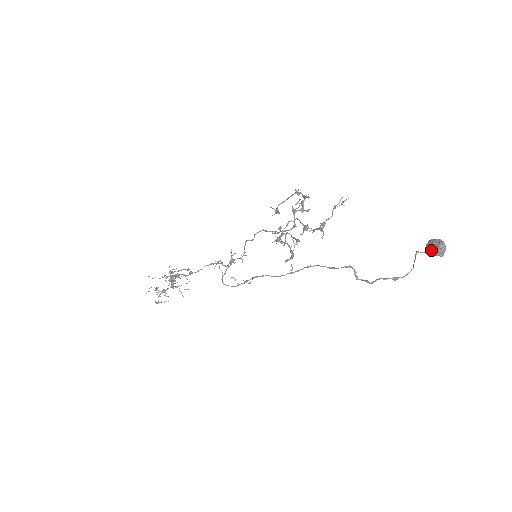
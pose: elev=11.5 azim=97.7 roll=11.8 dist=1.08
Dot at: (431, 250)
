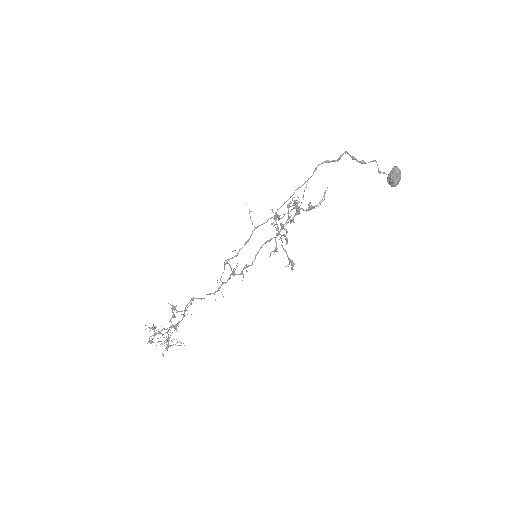
Dot at: (390, 172)
